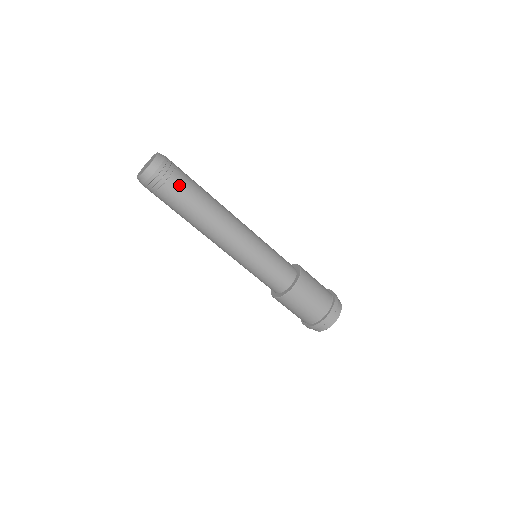
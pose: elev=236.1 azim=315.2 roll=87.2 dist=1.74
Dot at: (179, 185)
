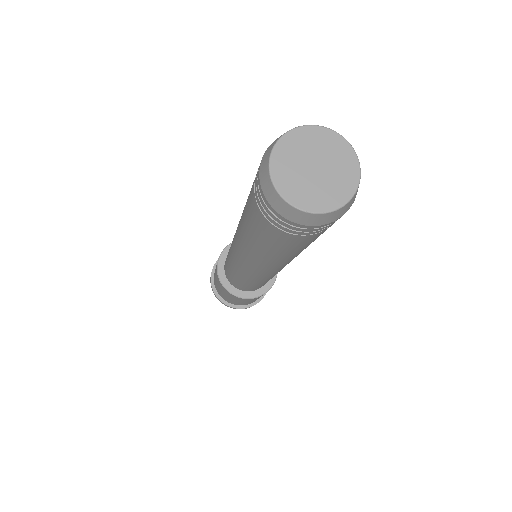
Dot at: occluded
